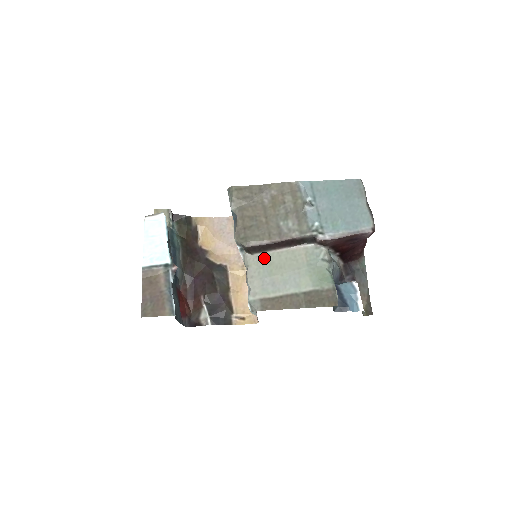
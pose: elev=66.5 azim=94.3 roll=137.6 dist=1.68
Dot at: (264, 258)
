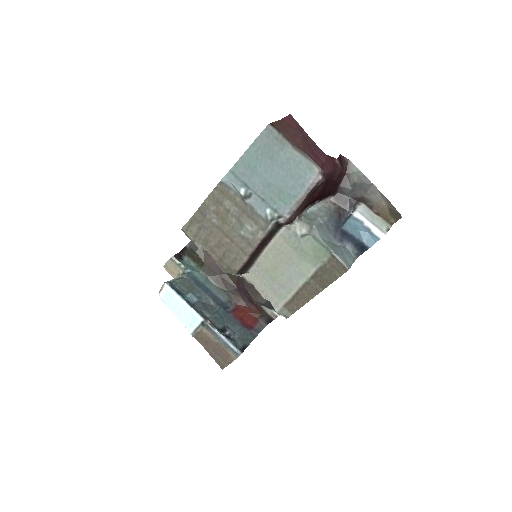
Dot at: (258, 269)
